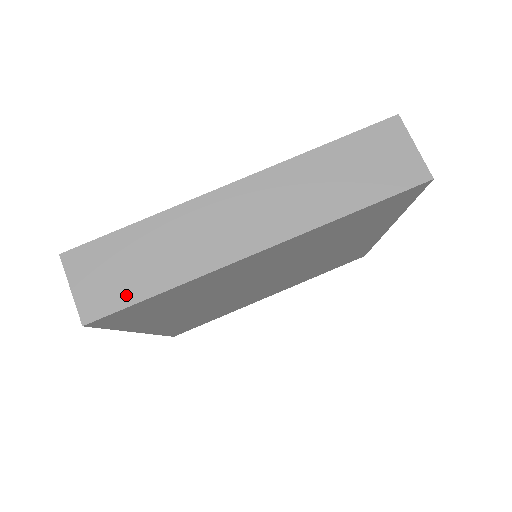
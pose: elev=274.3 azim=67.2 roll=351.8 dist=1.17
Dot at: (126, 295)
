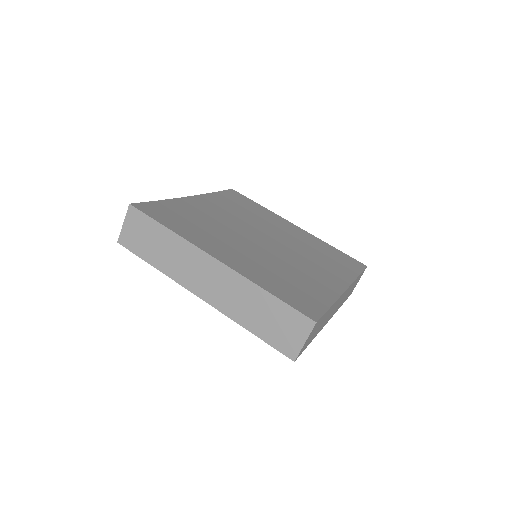
Dot at: (140, 251)
